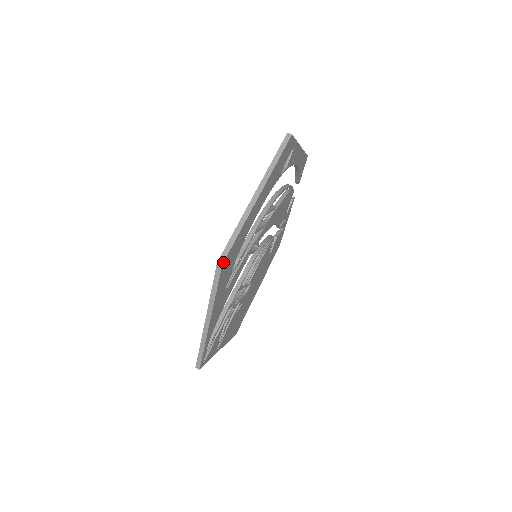
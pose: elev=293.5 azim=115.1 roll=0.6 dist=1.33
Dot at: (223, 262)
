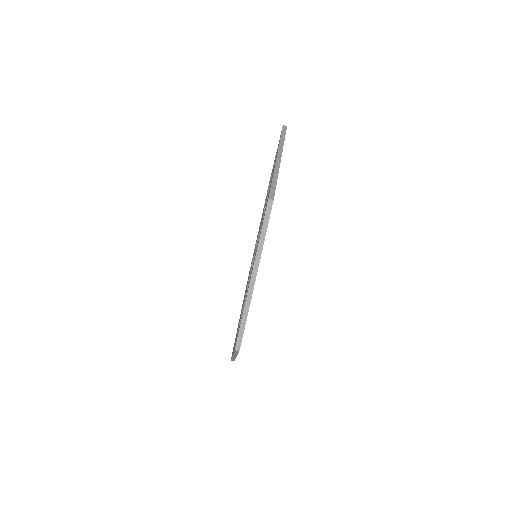
Dot at: (273, 198)
